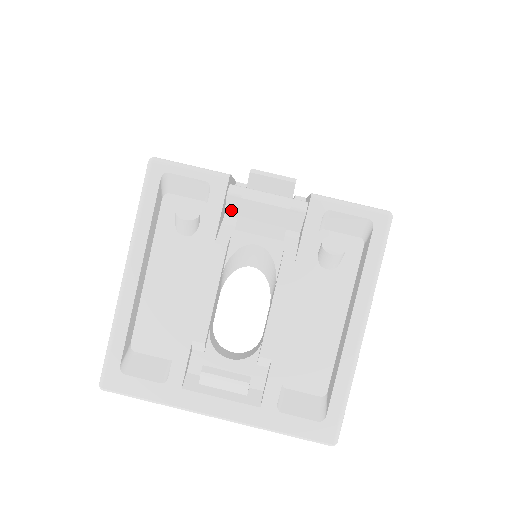
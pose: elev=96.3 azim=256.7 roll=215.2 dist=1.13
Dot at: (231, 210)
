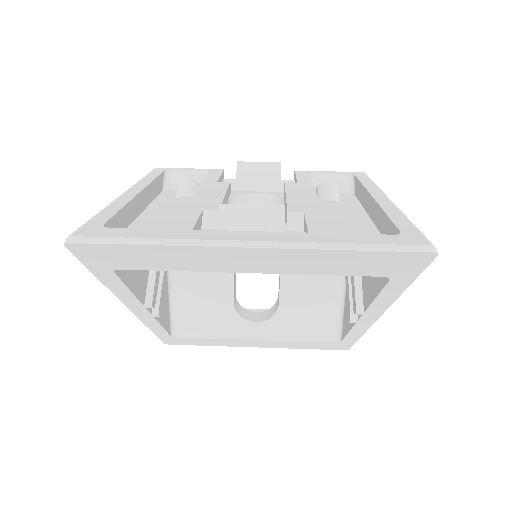
Dot at: occluded
